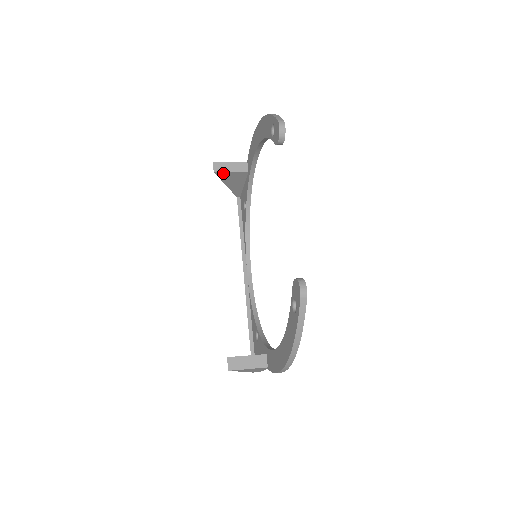
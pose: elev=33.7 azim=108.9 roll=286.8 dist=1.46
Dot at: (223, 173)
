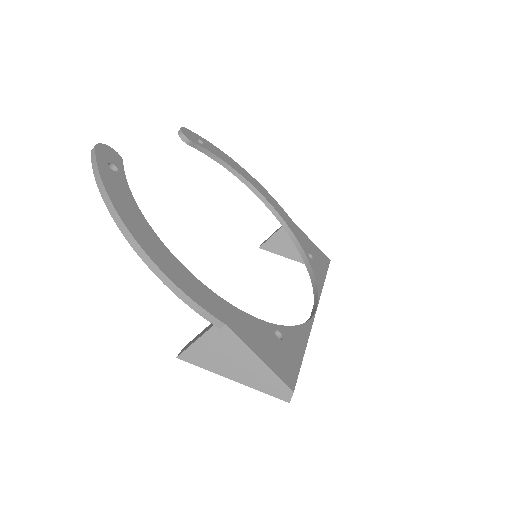
Dot at: (268, 244)
